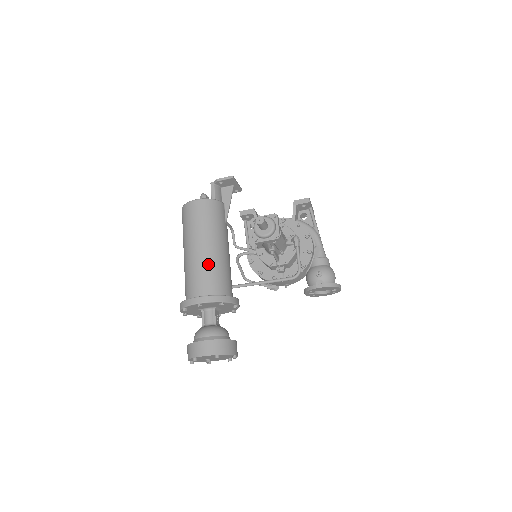
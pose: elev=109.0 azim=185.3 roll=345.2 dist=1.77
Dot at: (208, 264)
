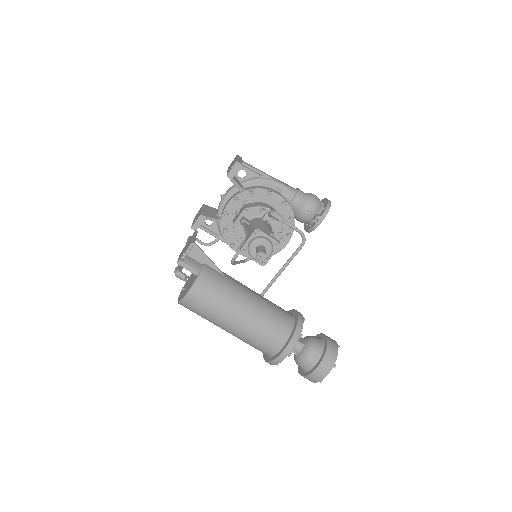
Dot at: (259, 324)
